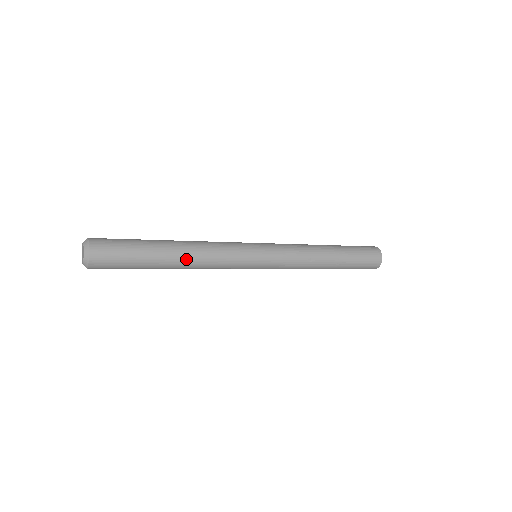
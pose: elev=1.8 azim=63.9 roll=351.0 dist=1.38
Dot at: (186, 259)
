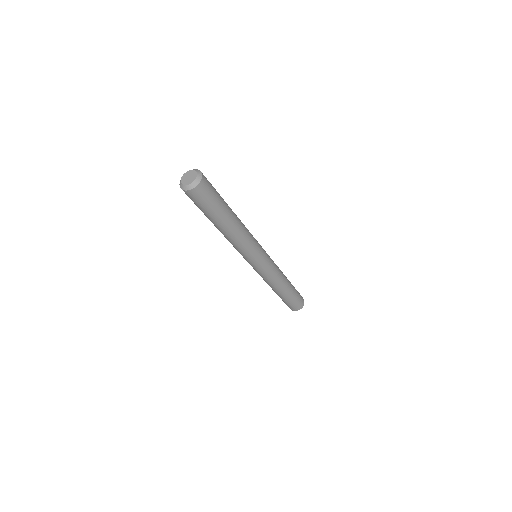
Dot at: (239, 220)
